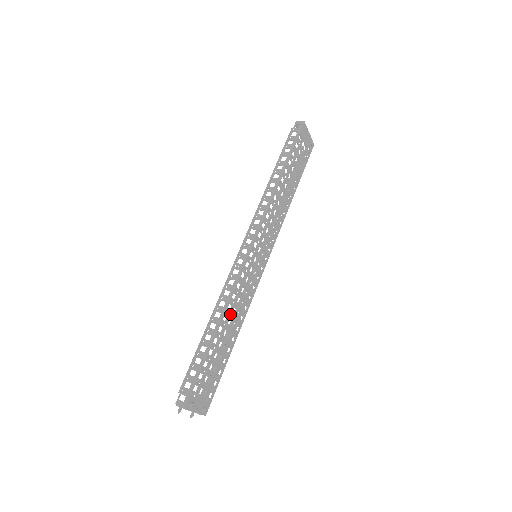
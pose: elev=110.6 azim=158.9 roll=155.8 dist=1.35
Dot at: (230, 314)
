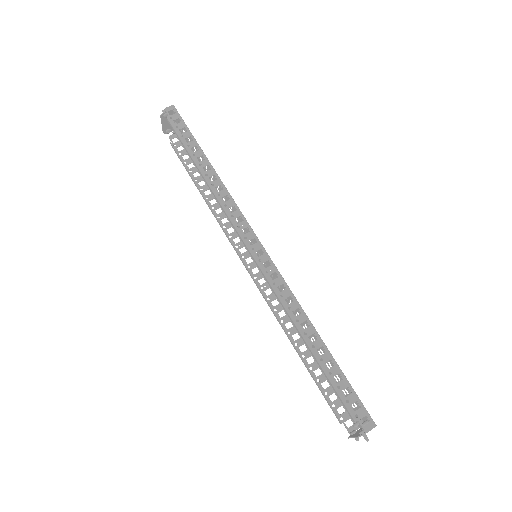
Dot at: occluded
